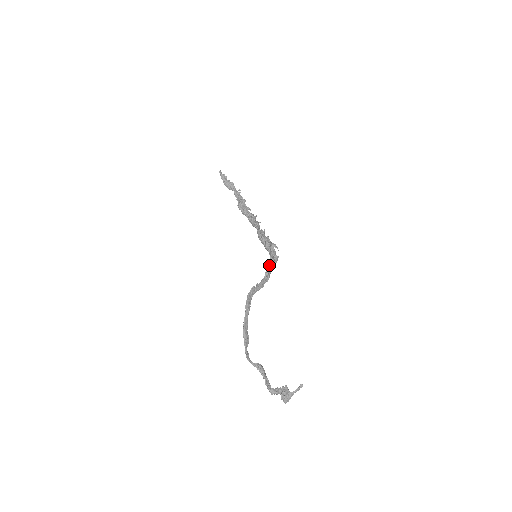
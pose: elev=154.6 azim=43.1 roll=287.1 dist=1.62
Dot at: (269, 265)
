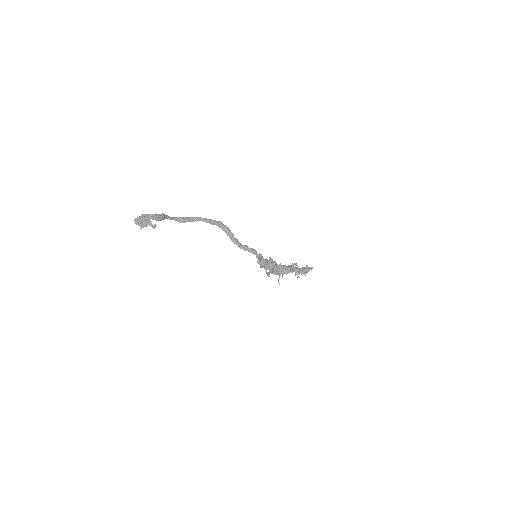
Dot at: occluded
